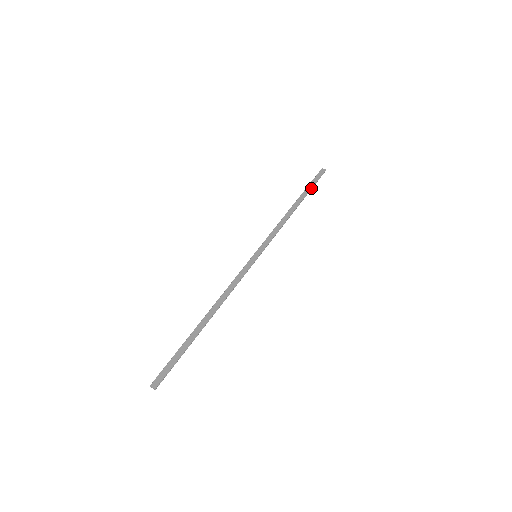
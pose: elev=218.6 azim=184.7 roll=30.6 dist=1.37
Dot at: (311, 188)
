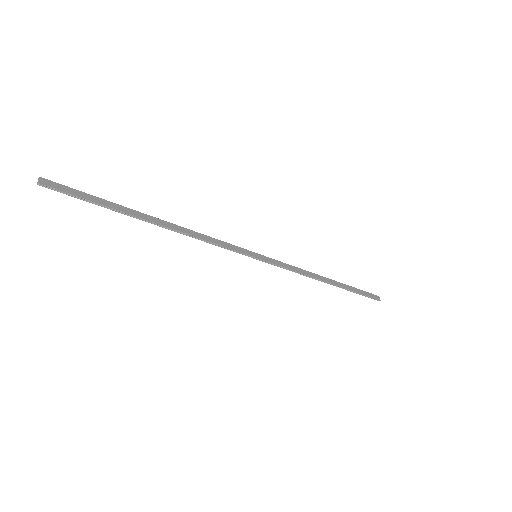
Dot at: (355, 291)
